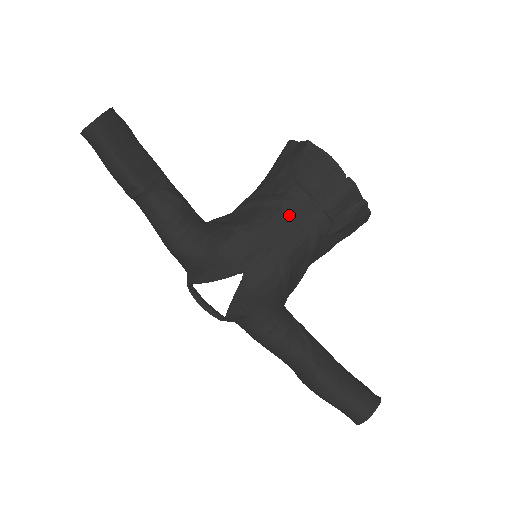
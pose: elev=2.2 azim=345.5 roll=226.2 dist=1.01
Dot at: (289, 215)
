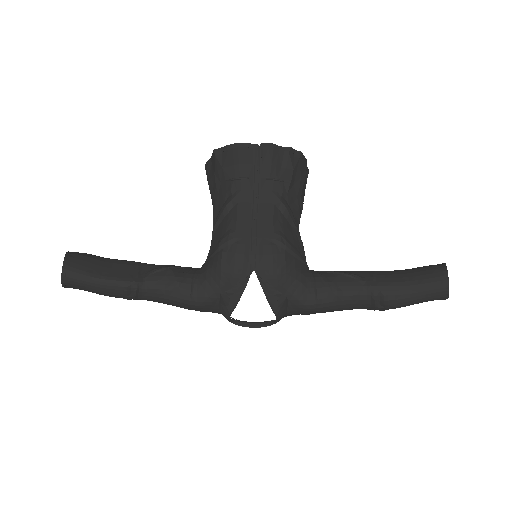
Dot at: (246, 204)
